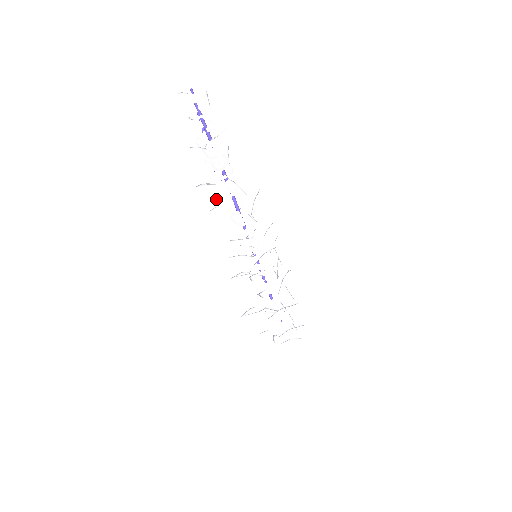
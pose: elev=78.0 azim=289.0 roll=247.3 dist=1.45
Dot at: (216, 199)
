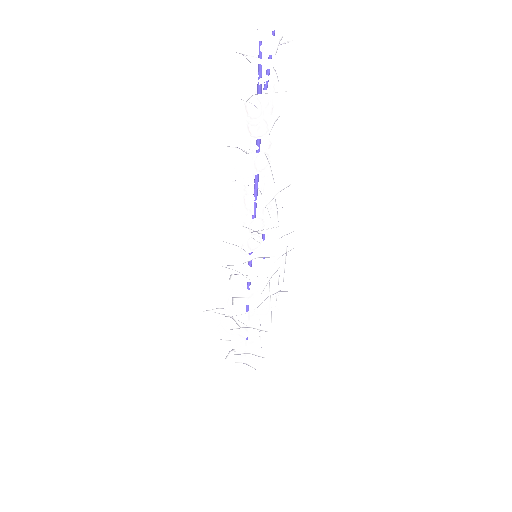
Dot at: (237, 169)
